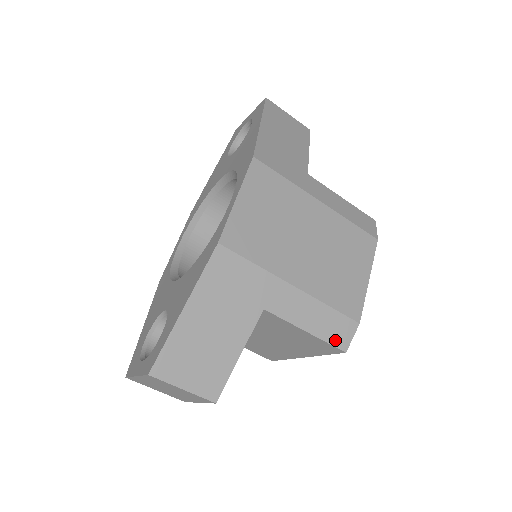
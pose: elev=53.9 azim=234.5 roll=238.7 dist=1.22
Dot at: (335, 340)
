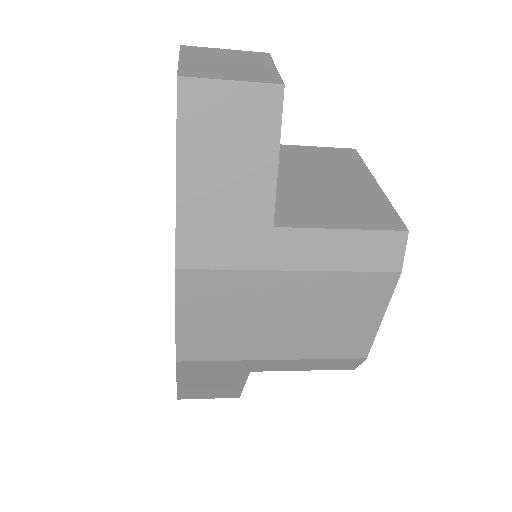
Dot at: (339, 368)
